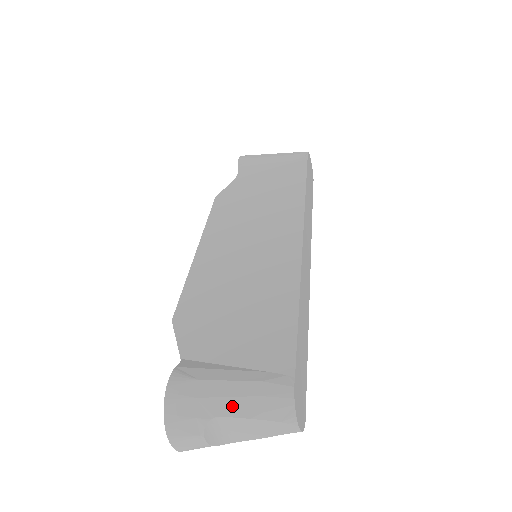
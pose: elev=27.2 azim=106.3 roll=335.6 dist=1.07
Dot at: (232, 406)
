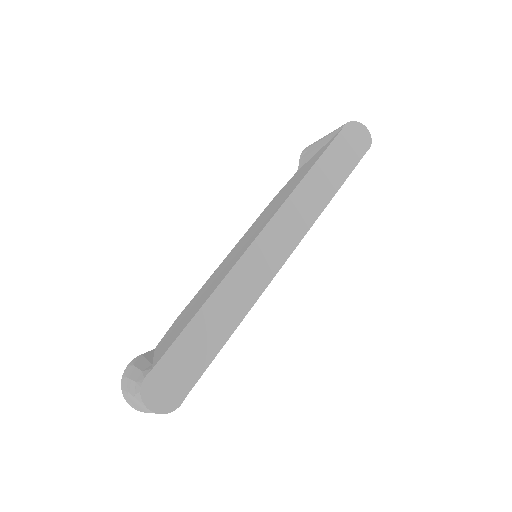
Dot at: (131, 386)
